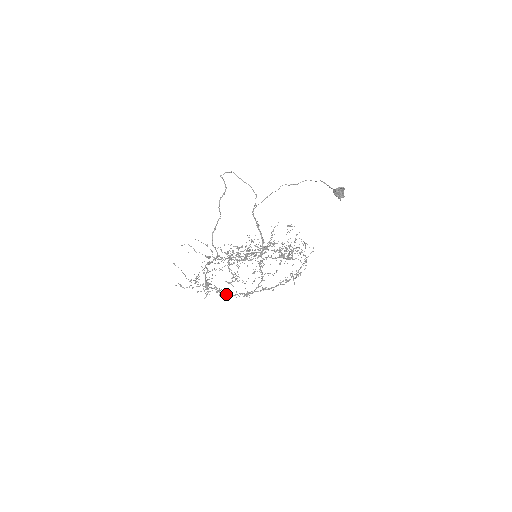
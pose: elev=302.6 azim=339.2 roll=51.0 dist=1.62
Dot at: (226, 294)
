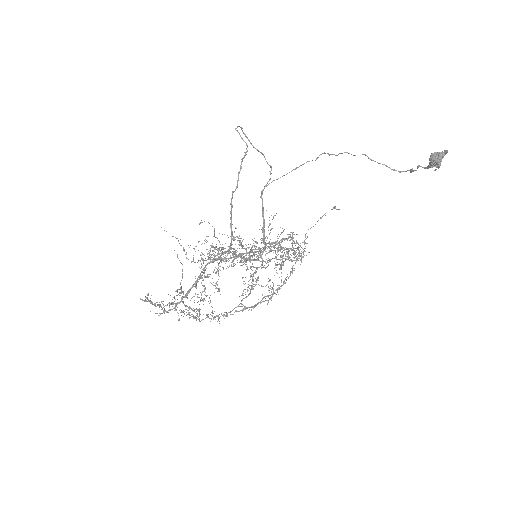
Dot at: (193, 318)
